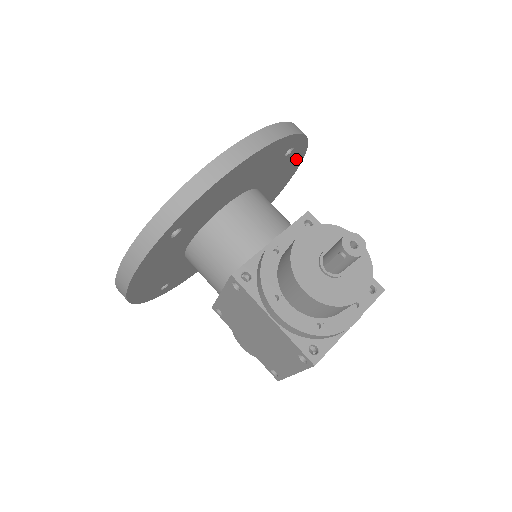
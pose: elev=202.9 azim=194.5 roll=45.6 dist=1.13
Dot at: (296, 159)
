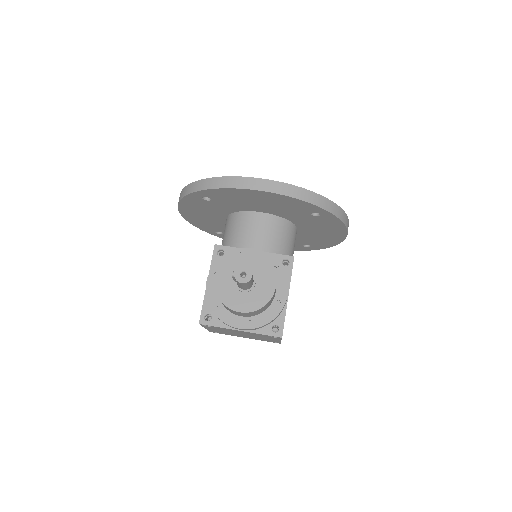
Dot at: (335, 227)
